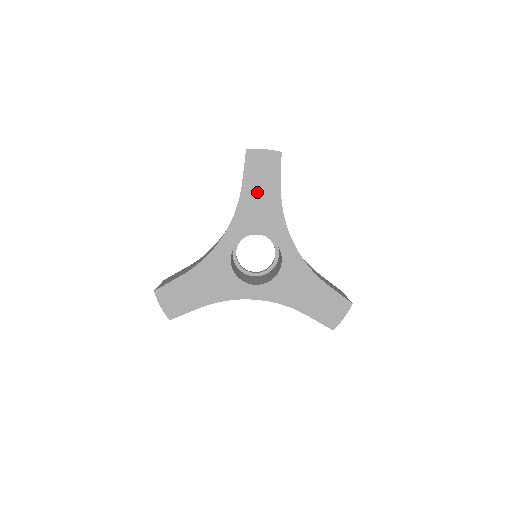
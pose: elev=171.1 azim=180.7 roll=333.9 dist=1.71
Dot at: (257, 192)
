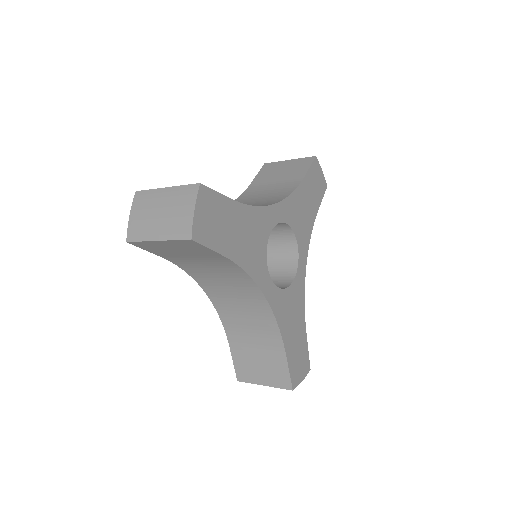
Dot at: (308, 196)
